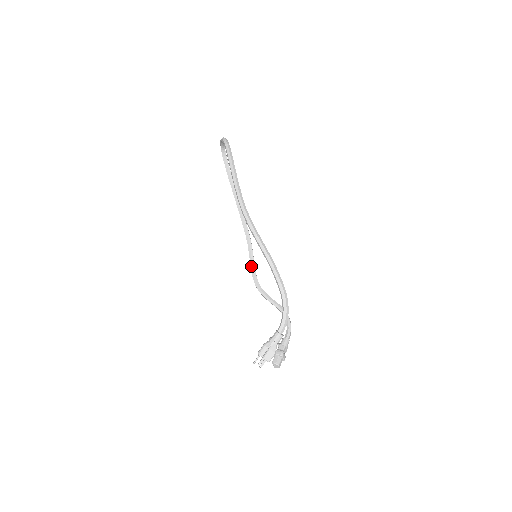
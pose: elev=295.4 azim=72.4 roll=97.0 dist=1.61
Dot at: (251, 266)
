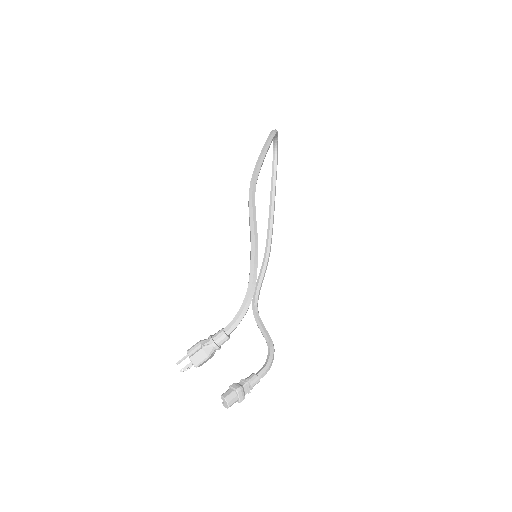
Dot at: (257, 283)
